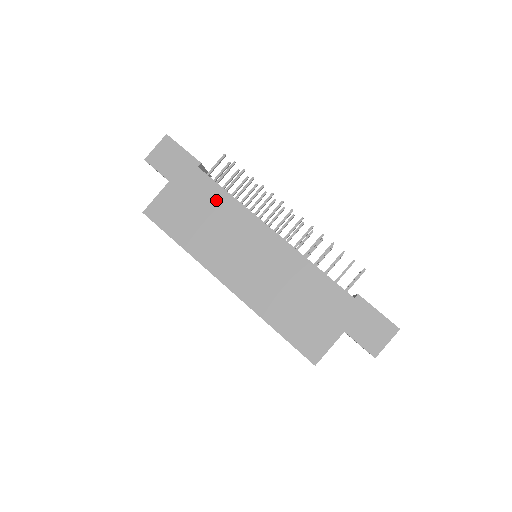
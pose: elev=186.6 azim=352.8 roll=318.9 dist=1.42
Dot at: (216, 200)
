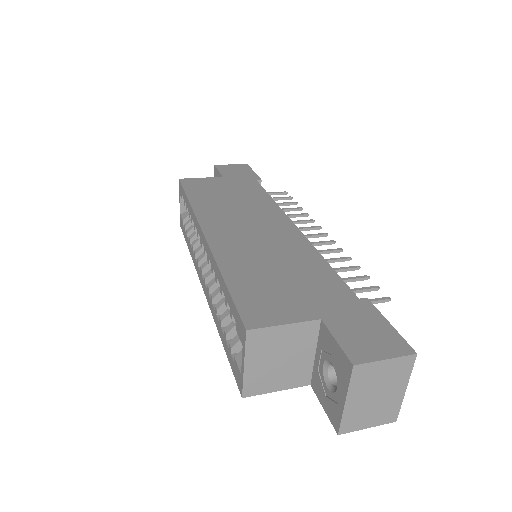
Dot at: (254, 195)
